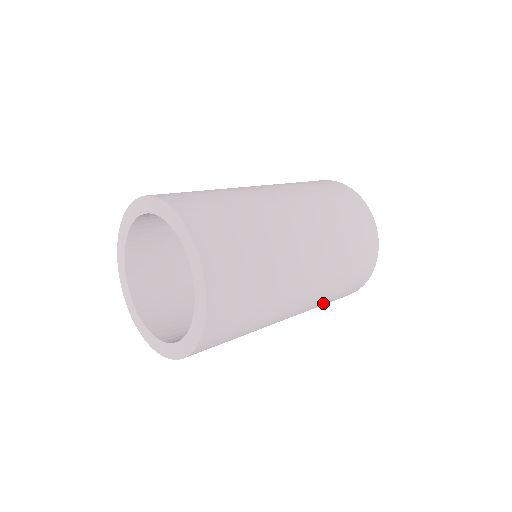
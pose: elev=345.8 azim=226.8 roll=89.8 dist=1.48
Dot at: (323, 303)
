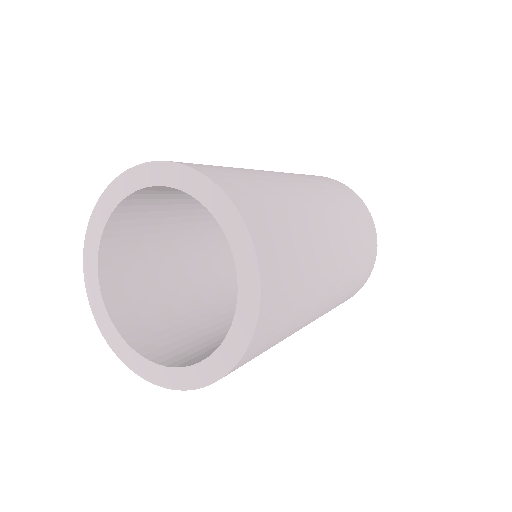
Dot at: (357, 257)
